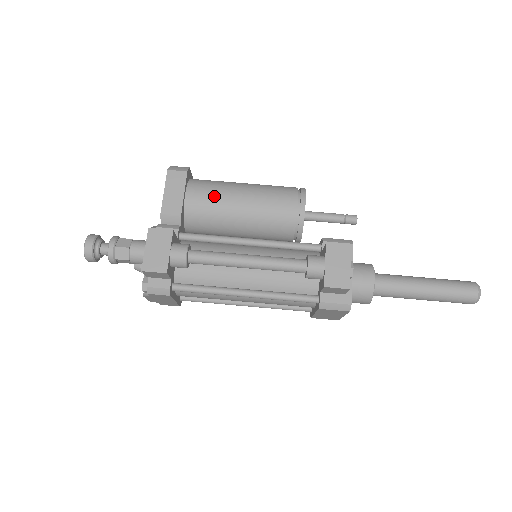
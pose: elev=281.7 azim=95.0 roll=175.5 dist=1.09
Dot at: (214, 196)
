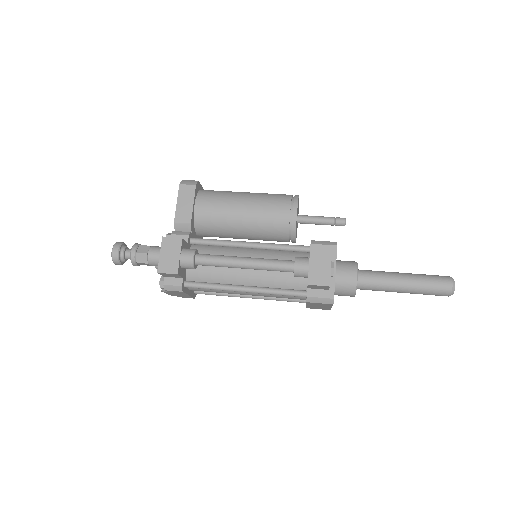
Dot at: (219, 206)
